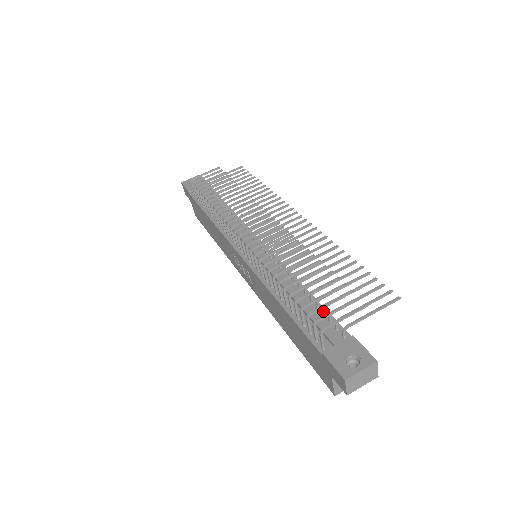
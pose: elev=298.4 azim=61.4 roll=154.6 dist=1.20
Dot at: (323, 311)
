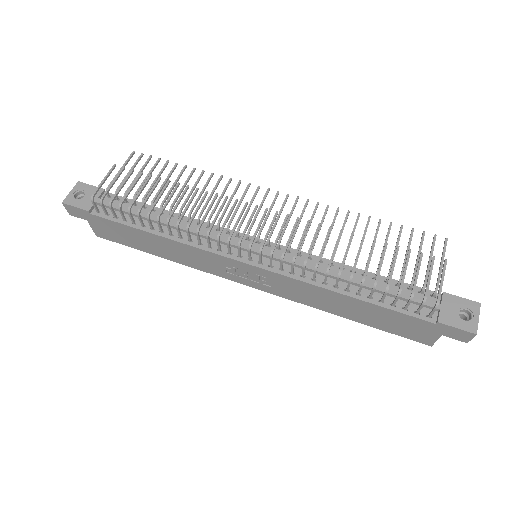
Dot at: occluded
